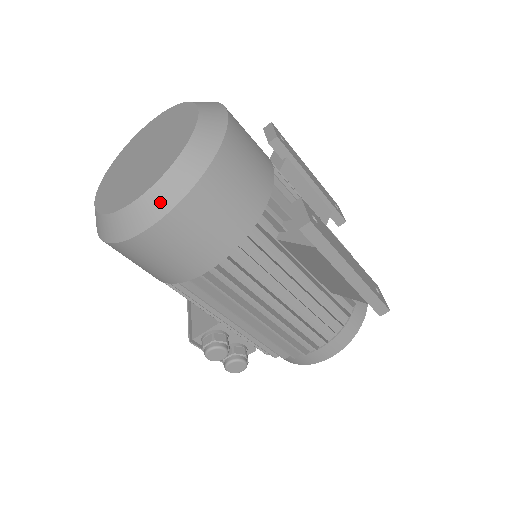
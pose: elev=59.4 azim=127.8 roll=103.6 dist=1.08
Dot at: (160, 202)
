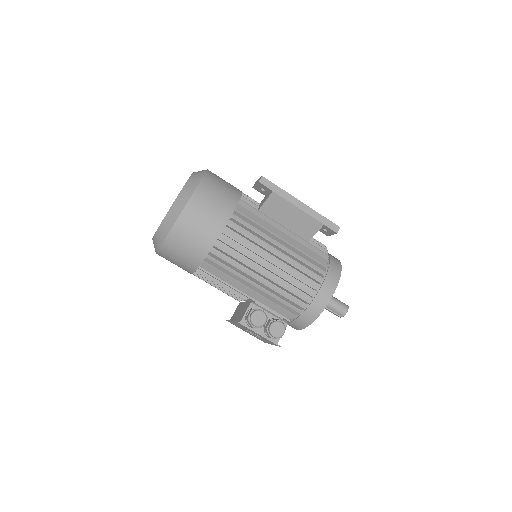
Dot at: (187, 193)
